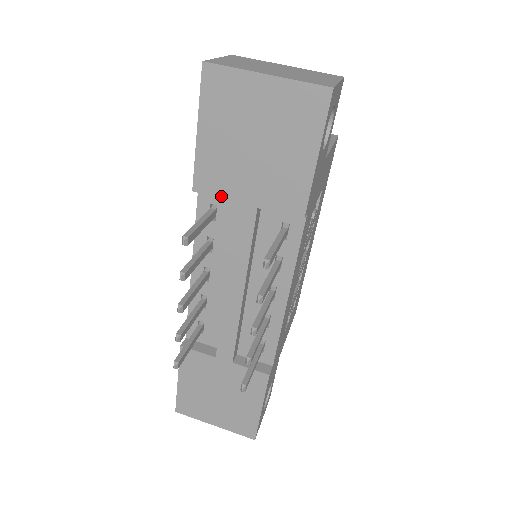
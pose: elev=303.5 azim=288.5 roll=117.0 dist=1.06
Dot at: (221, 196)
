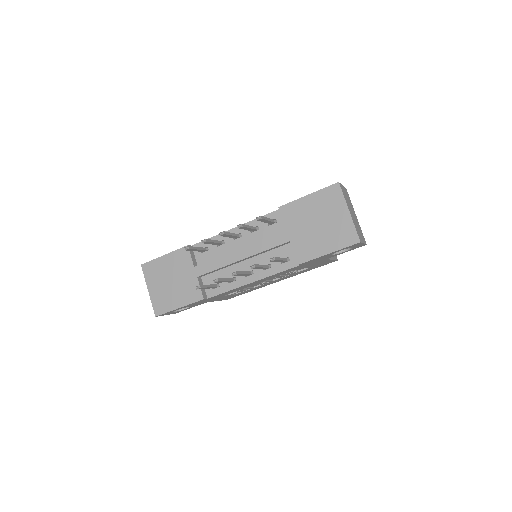
Dot at: (285, 222)
